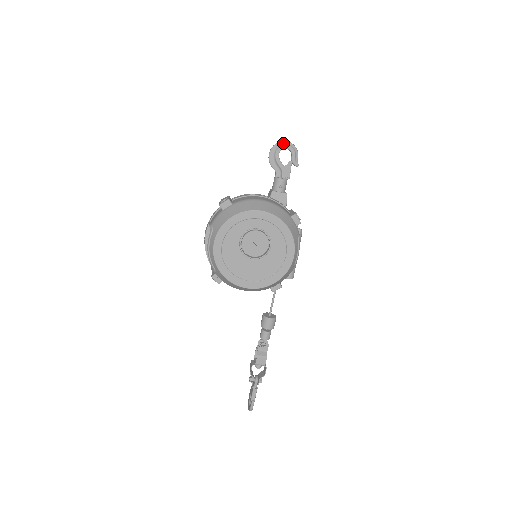
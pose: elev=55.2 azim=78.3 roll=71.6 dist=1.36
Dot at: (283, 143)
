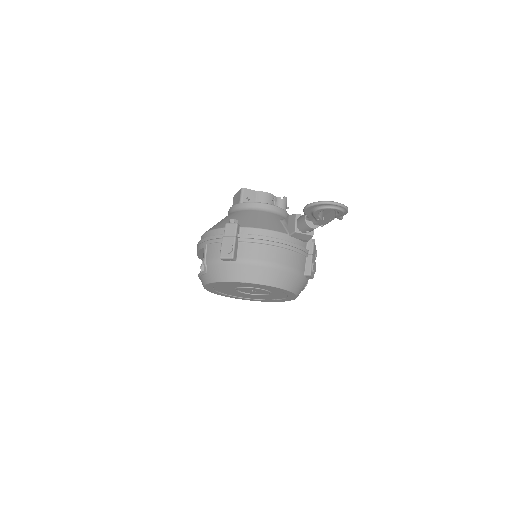
Dot at: (331, 205)
